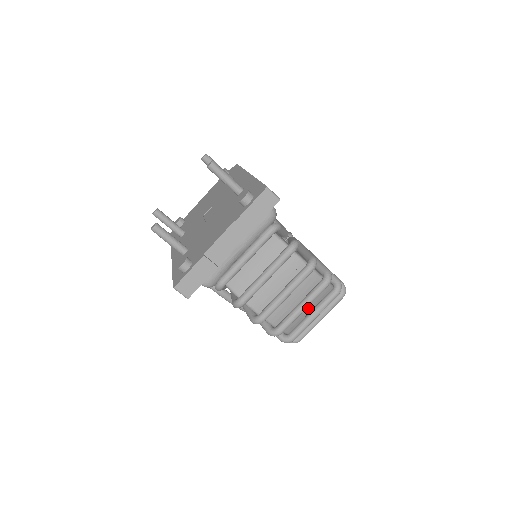
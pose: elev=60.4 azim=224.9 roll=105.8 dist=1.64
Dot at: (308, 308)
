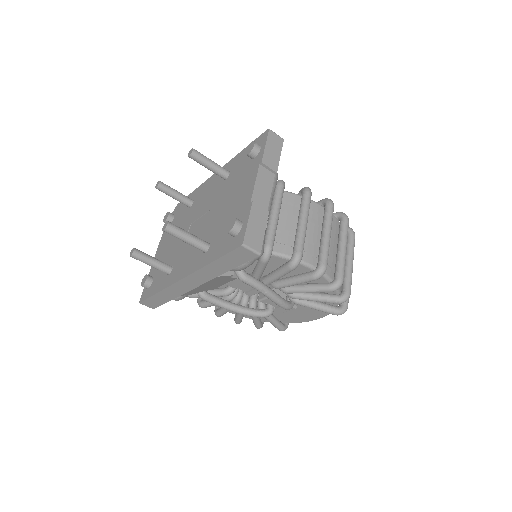
Dot at: occluded
